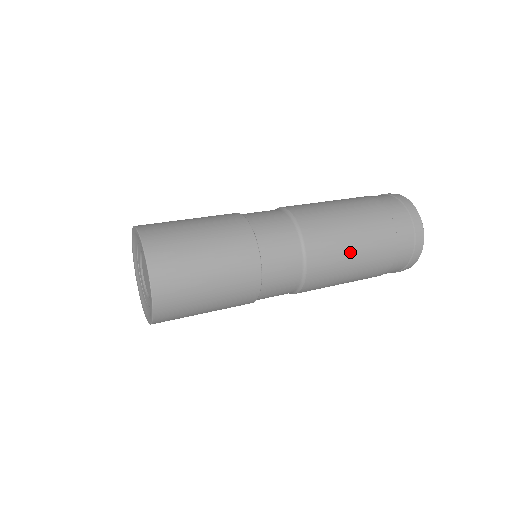
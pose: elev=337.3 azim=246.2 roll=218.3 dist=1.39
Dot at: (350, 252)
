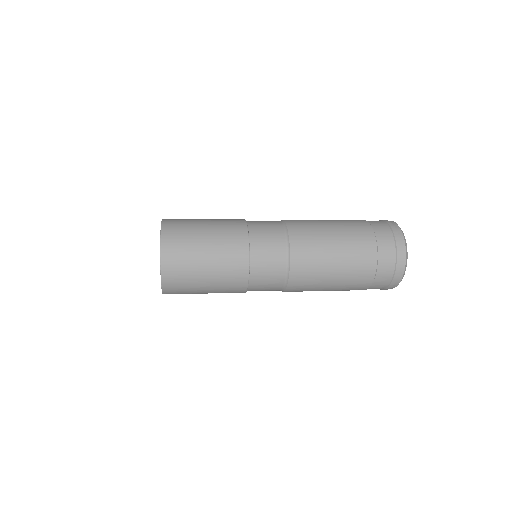
Dot at: (329, 277)
